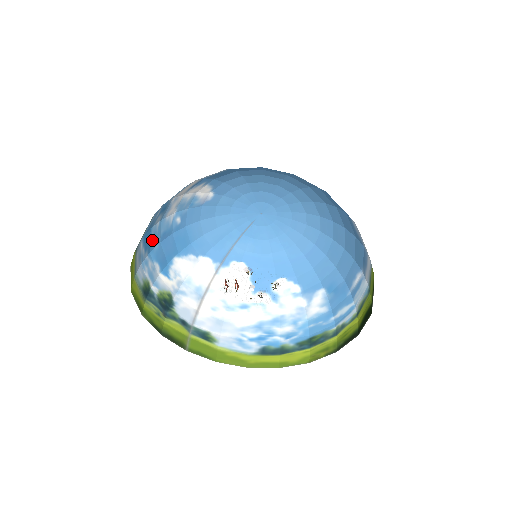
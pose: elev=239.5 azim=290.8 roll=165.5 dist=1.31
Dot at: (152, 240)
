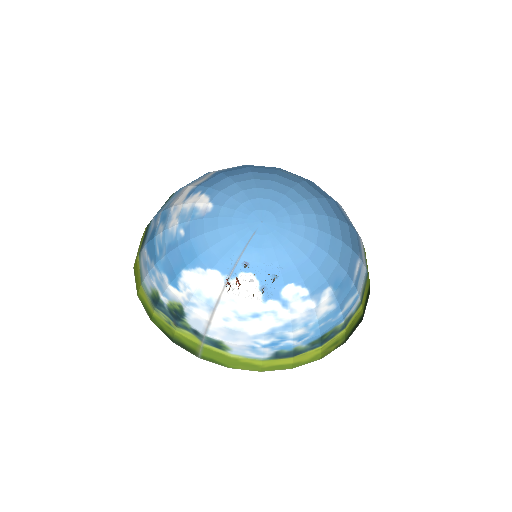
Dot at: (157, 250)
